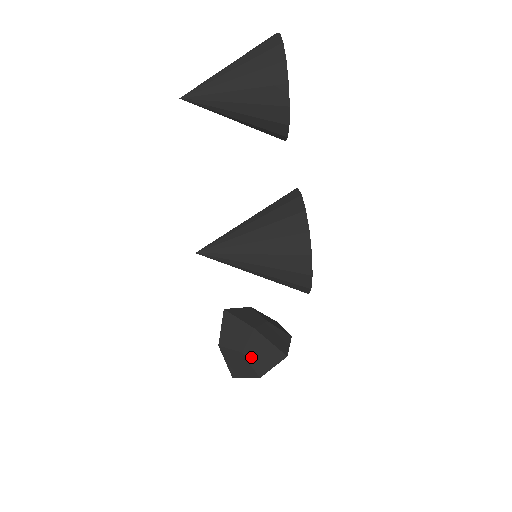
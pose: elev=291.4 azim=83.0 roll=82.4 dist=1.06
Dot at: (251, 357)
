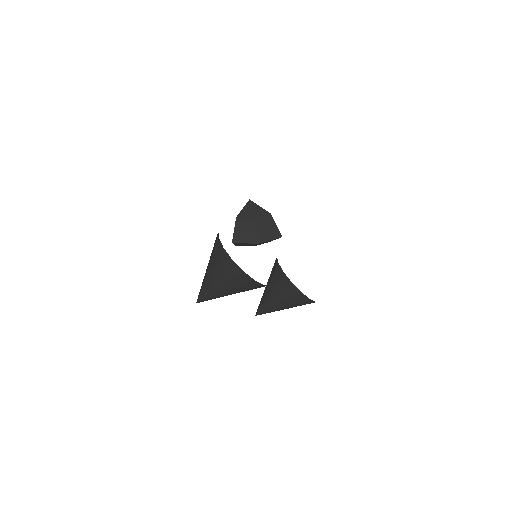
Dot at: occluded
